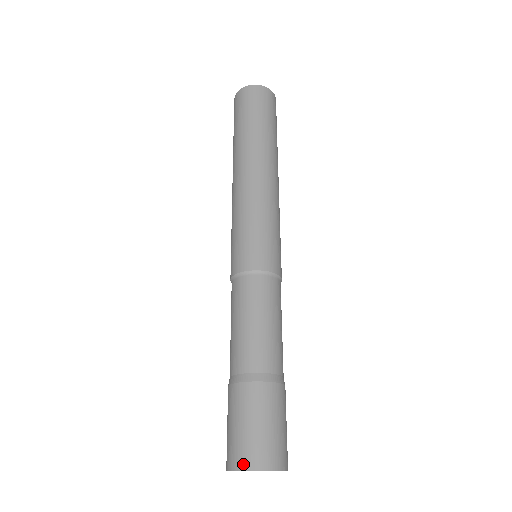
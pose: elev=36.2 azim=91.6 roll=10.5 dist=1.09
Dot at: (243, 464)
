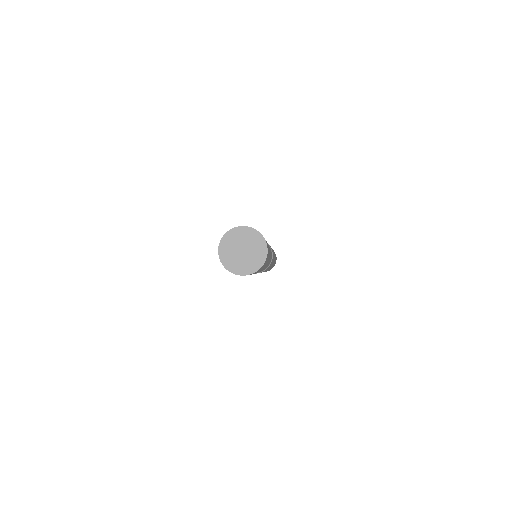
Dot at: occluded
